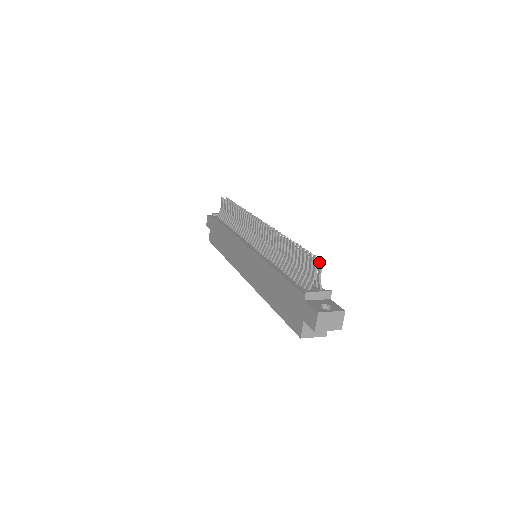
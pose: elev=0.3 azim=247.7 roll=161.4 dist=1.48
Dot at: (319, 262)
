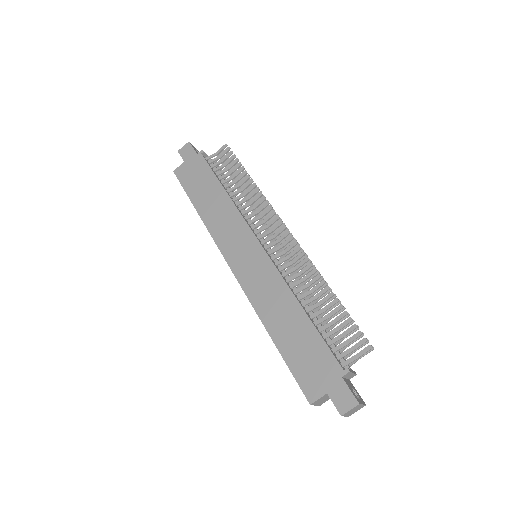
Dot at: occluded
